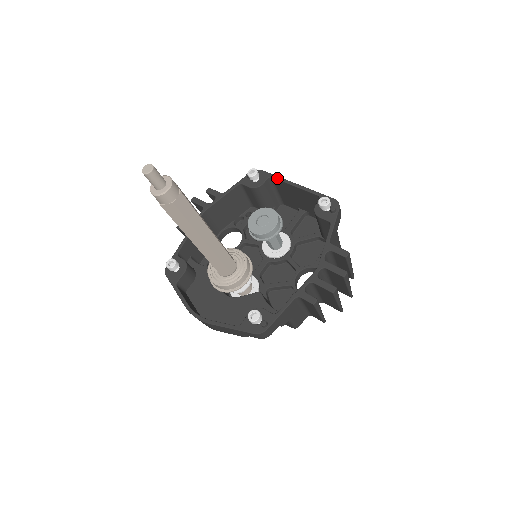
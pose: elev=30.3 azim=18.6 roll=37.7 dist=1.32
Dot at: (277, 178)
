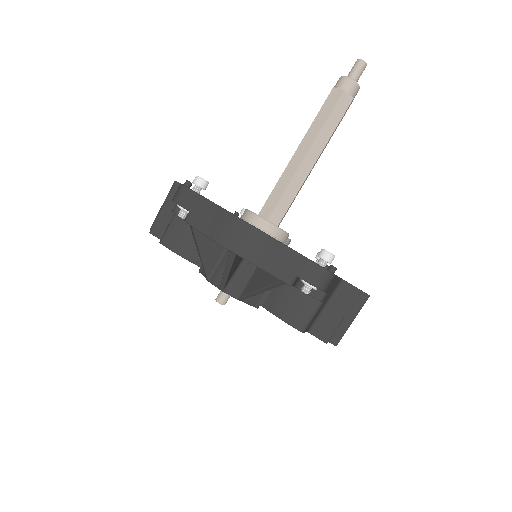
Dot at: occluded
